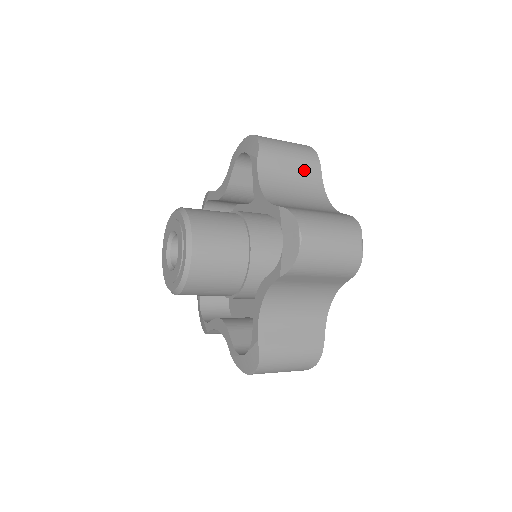
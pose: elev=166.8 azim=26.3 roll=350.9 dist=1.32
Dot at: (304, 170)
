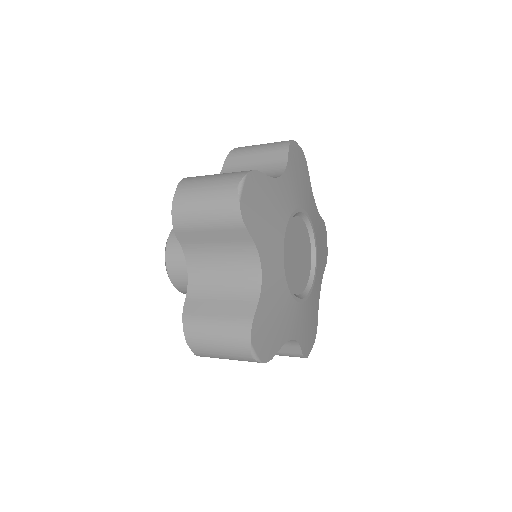
Dot at: (269, 158)
